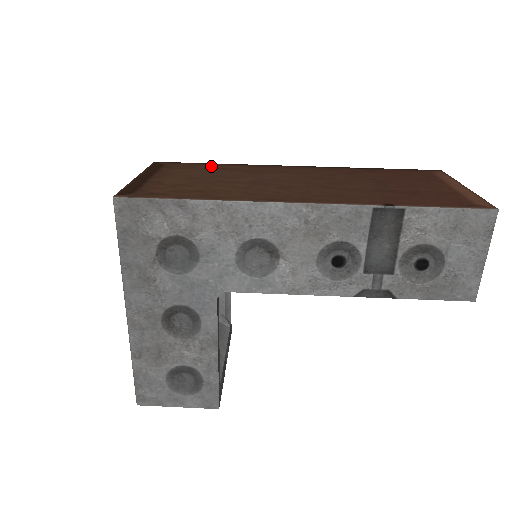
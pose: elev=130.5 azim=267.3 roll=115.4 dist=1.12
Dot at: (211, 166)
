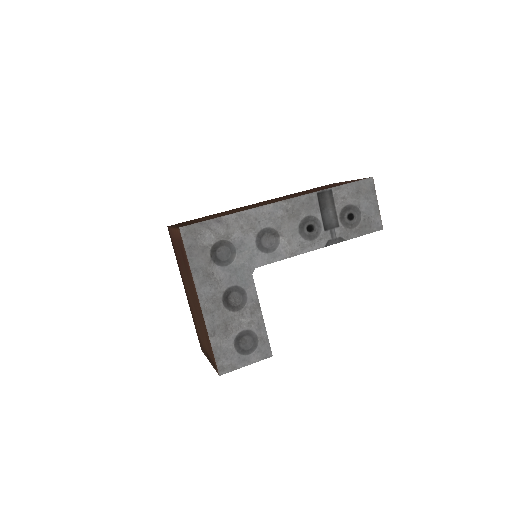
Dot at: (206, 216)
